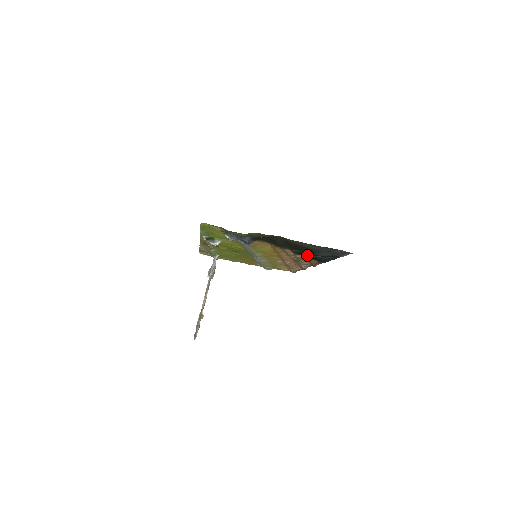
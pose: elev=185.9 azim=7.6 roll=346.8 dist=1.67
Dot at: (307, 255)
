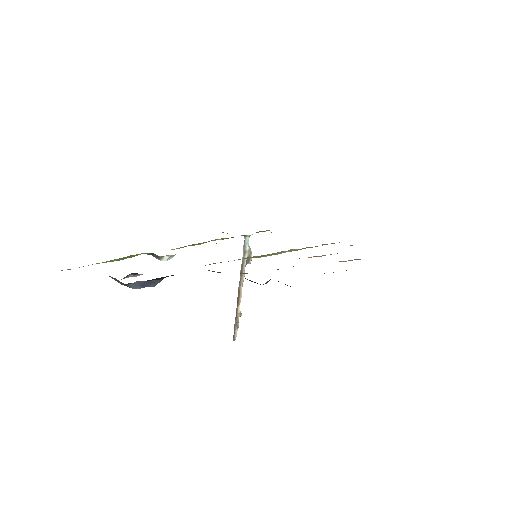
Dot at: occluded
